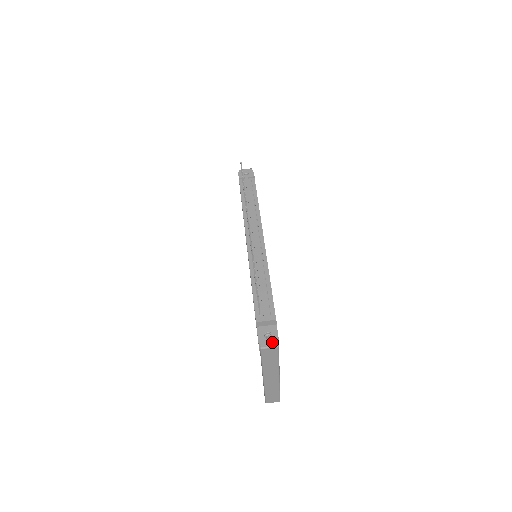
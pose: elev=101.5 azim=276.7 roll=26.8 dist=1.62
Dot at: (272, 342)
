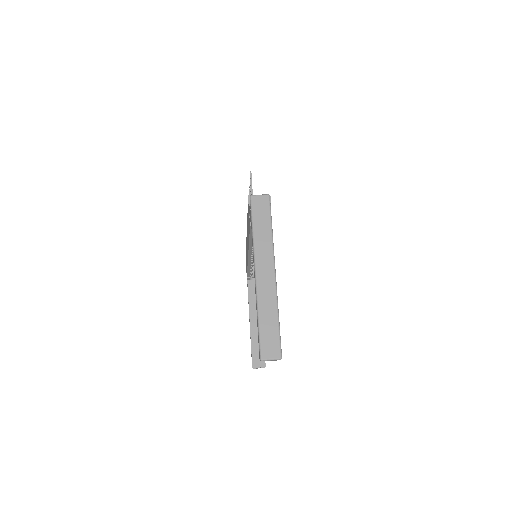
Dot at: (263, 196)
